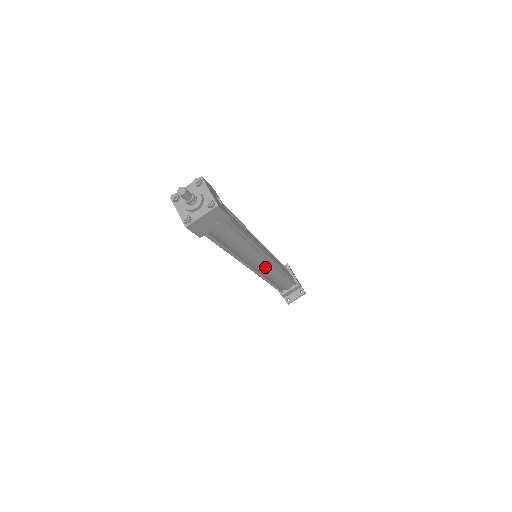
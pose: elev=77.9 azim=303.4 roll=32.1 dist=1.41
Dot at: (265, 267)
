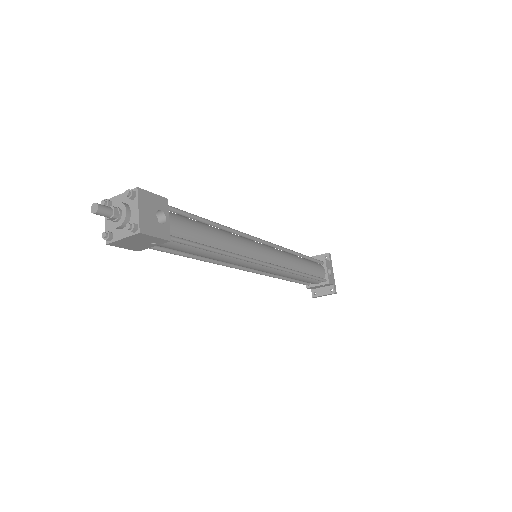
Dot at: (265, 270)
